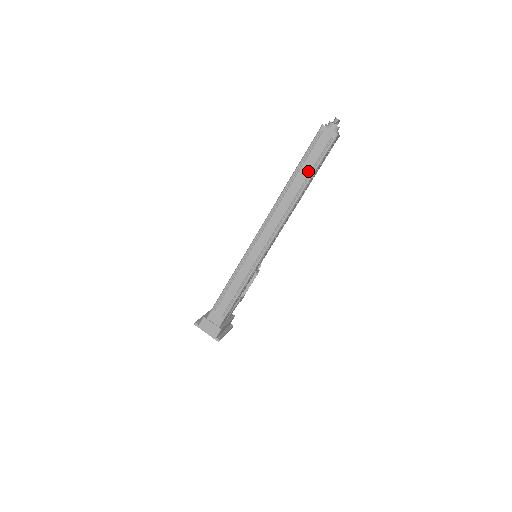
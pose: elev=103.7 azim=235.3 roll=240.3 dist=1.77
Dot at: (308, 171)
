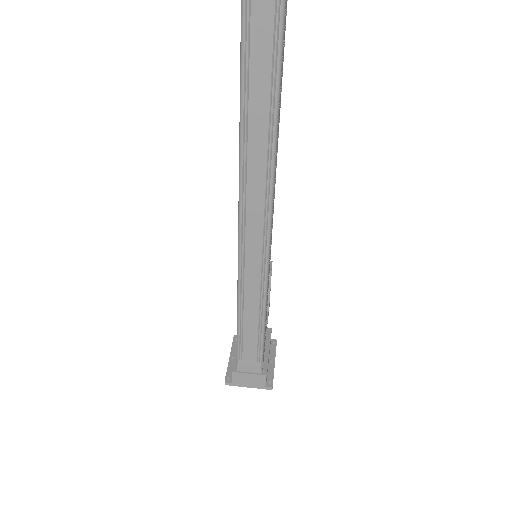
Dot at: (266, 80)
